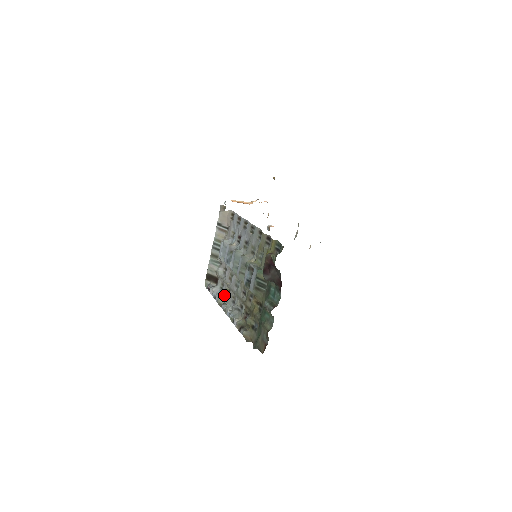
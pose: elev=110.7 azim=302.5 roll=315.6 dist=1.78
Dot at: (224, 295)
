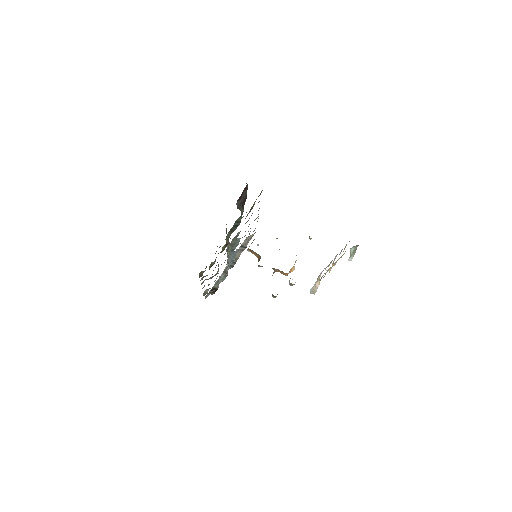
Dot at: occluded
